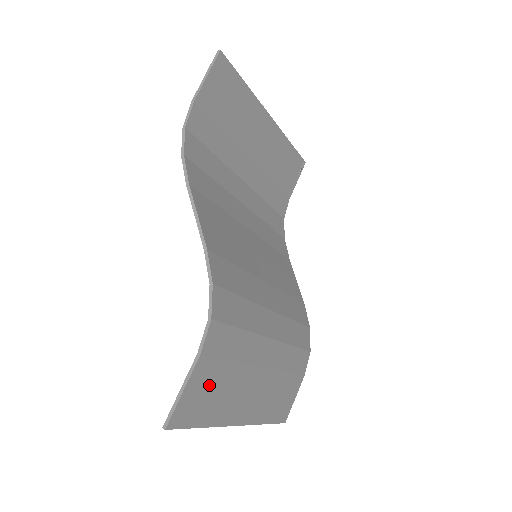
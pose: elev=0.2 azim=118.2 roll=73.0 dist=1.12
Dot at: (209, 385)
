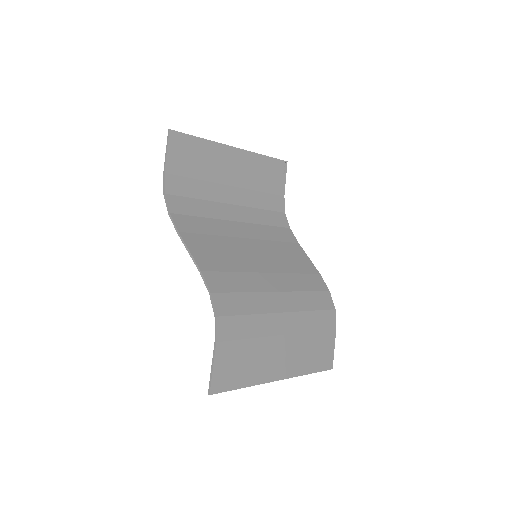
Dot at: (235, 359)
